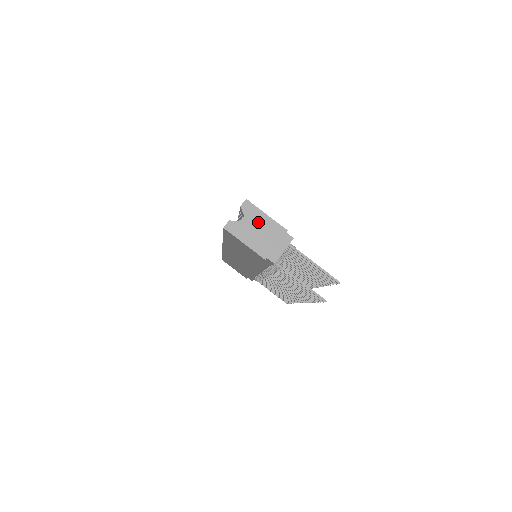
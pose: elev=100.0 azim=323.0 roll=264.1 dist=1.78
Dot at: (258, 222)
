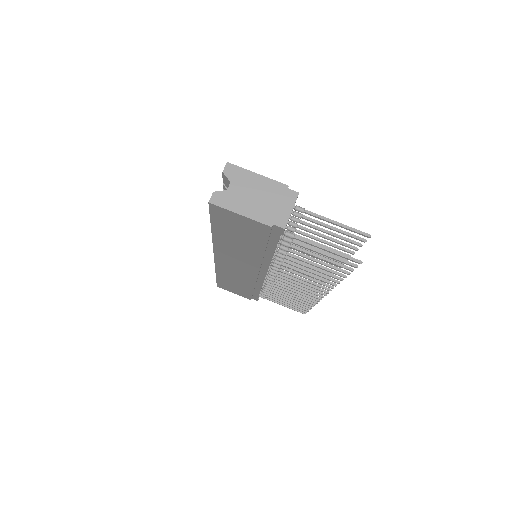
Dot at: (250, 185)
